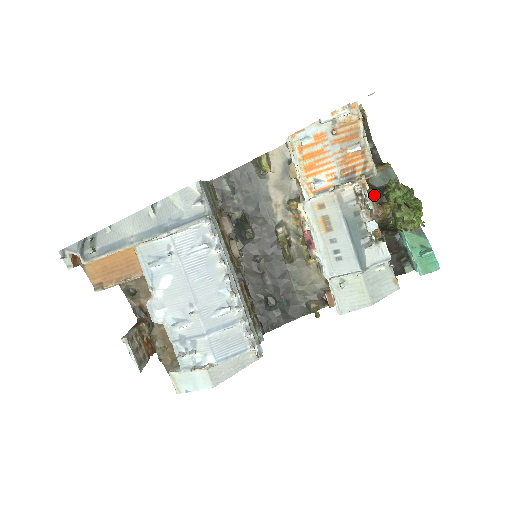
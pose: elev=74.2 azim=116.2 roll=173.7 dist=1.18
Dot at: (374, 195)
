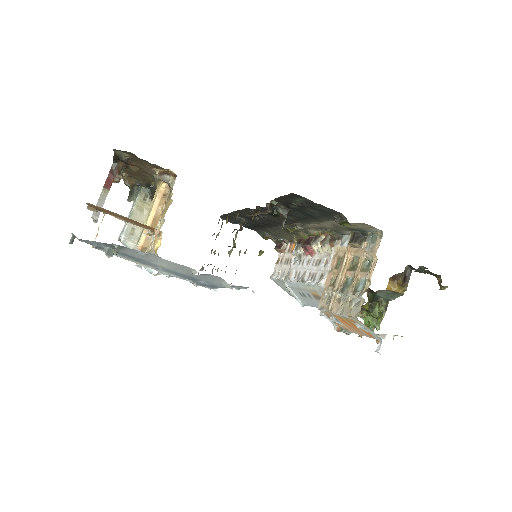
Dot at: occluded
